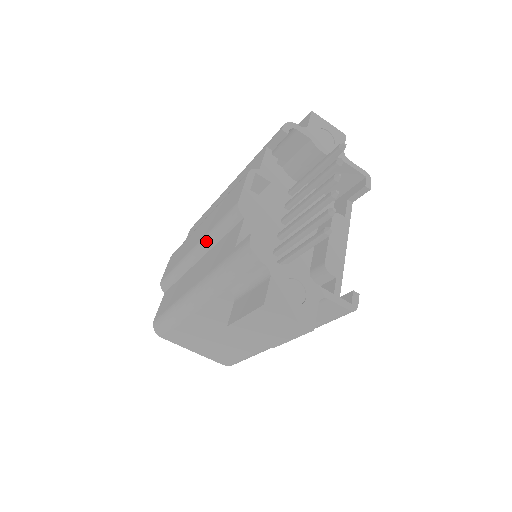
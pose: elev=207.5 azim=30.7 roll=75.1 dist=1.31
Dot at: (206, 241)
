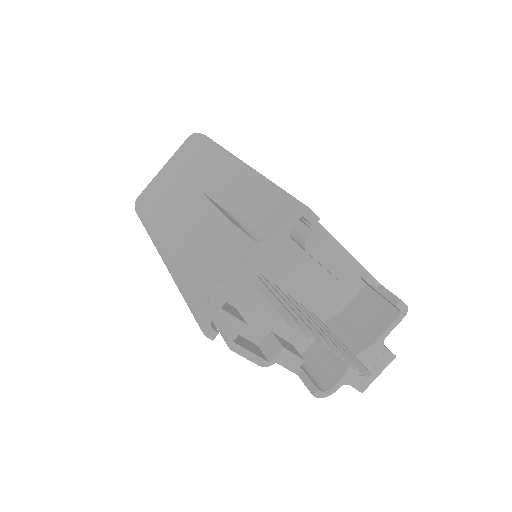
Dot at: occluded
